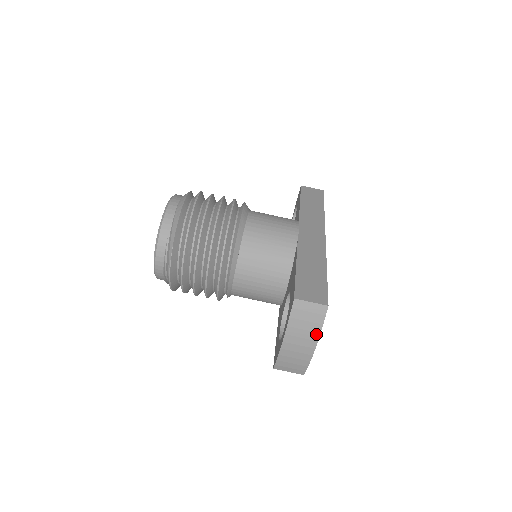
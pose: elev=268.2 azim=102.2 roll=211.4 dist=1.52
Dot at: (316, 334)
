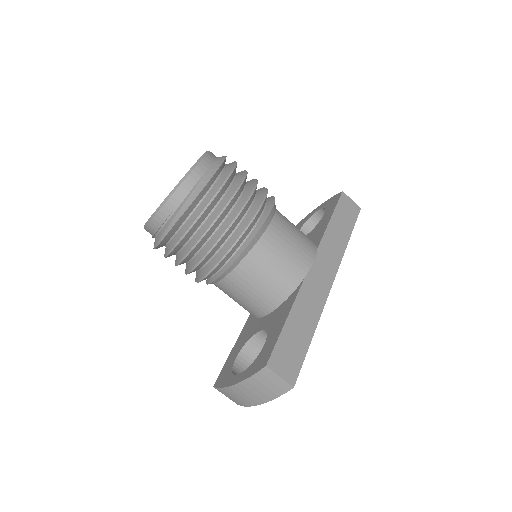
Dot at: (268, 398)
